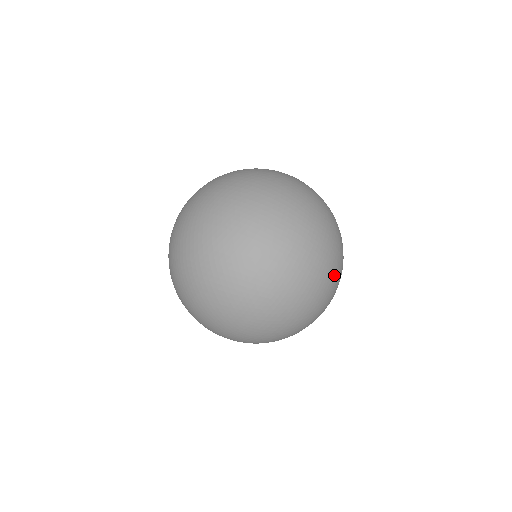
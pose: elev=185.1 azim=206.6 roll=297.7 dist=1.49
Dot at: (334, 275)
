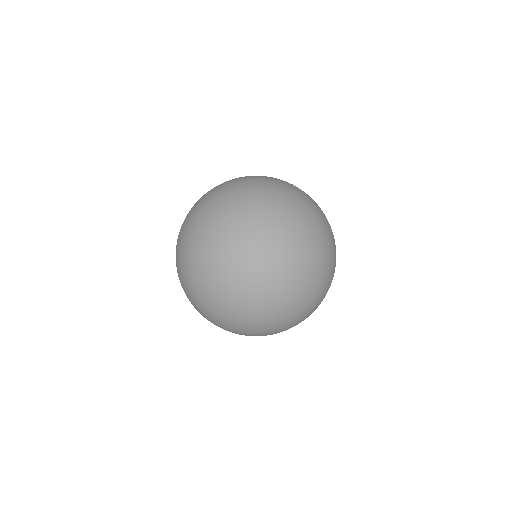
Dot at: (332, 278)
